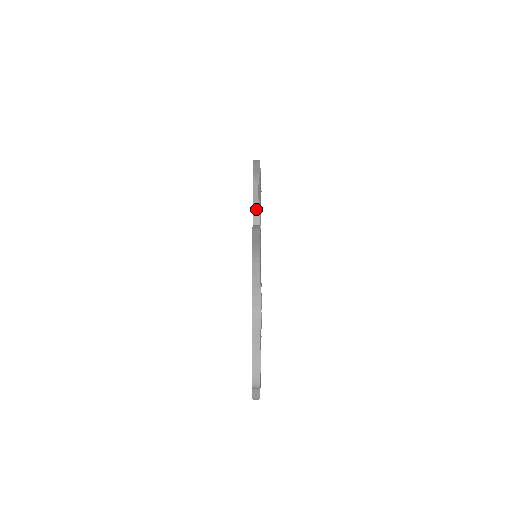
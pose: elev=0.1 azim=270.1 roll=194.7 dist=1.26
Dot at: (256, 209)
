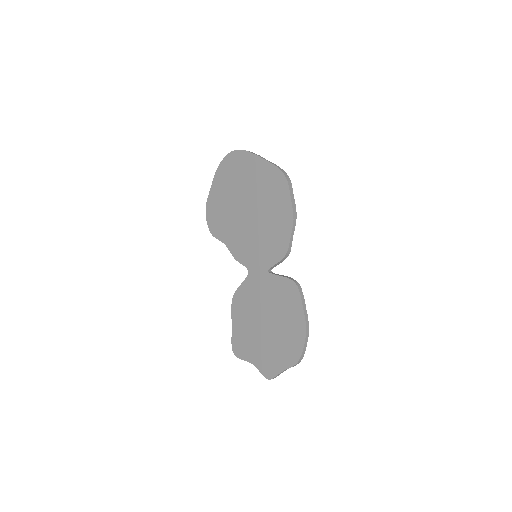
Dot at: (289, 251)
